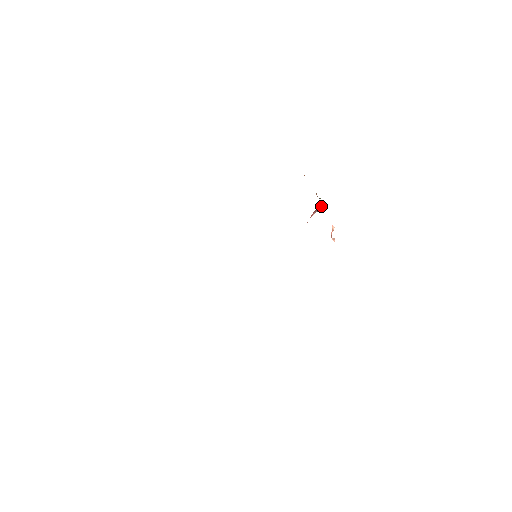
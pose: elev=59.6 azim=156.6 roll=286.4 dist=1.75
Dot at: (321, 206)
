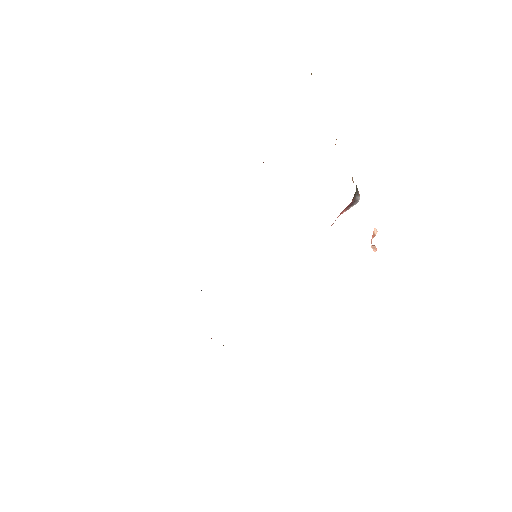
Dot at: (358, 200)
